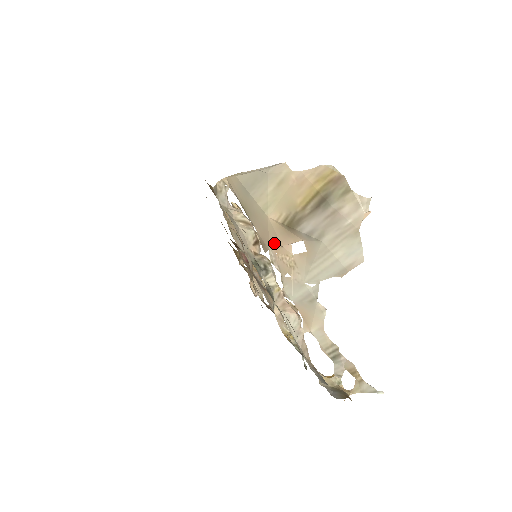
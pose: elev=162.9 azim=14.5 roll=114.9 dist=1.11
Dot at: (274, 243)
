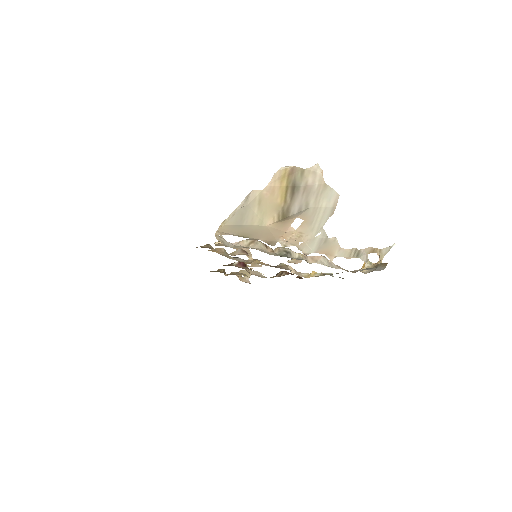
Dot at: (279, 235)
